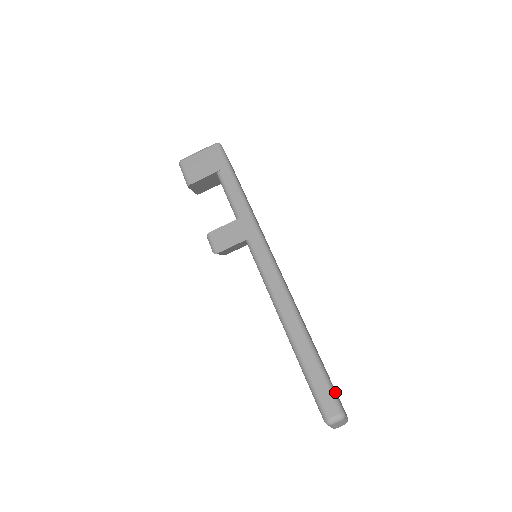
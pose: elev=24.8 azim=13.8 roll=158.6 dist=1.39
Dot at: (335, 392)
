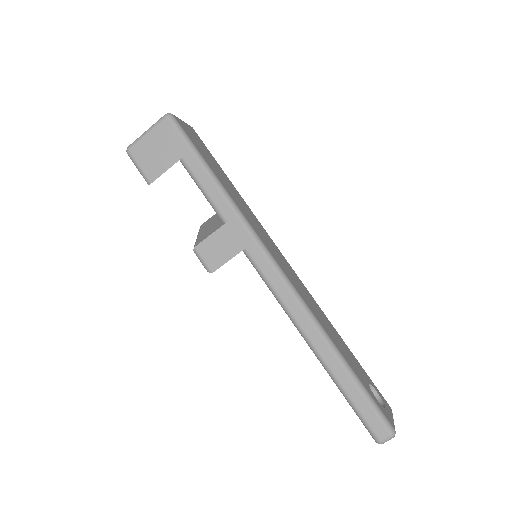
Dot at: (381, 411)
